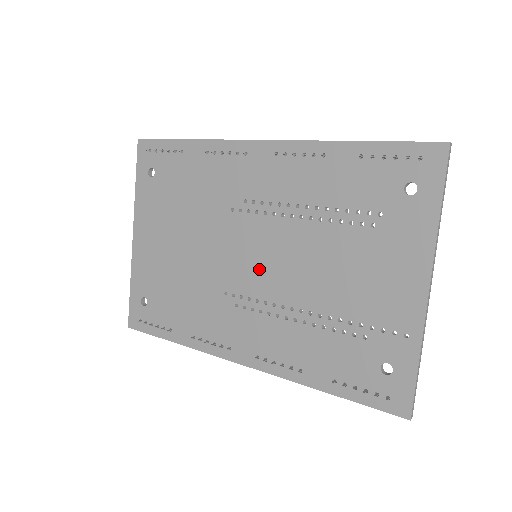
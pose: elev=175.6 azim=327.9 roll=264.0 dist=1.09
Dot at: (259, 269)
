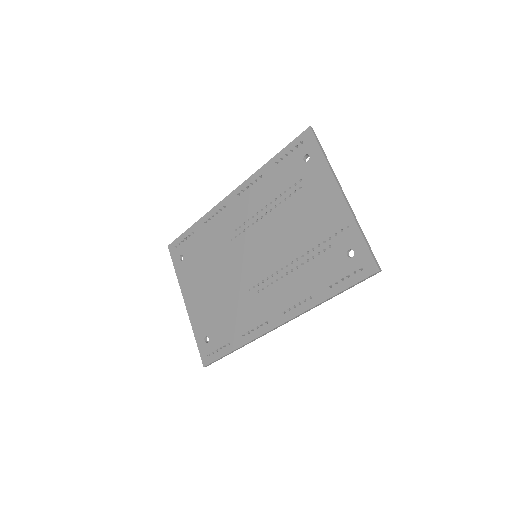
Dot at: (260, 259)
